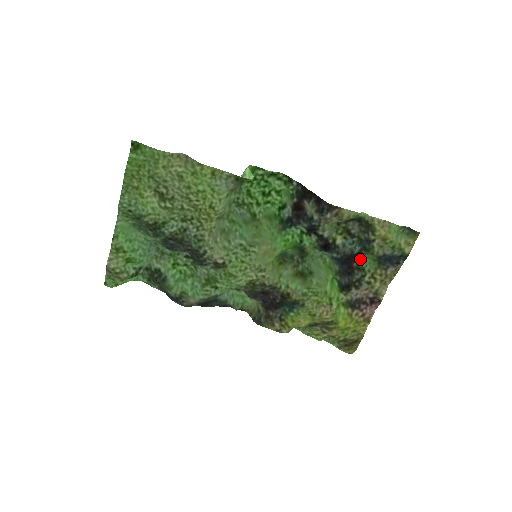
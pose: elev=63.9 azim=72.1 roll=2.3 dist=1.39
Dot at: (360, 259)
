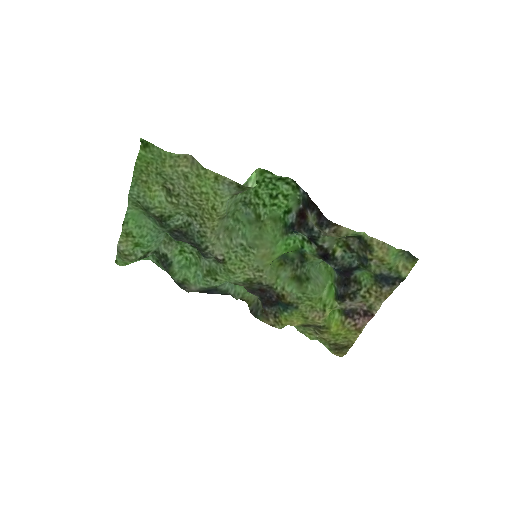
Dot at: (358, 272)
